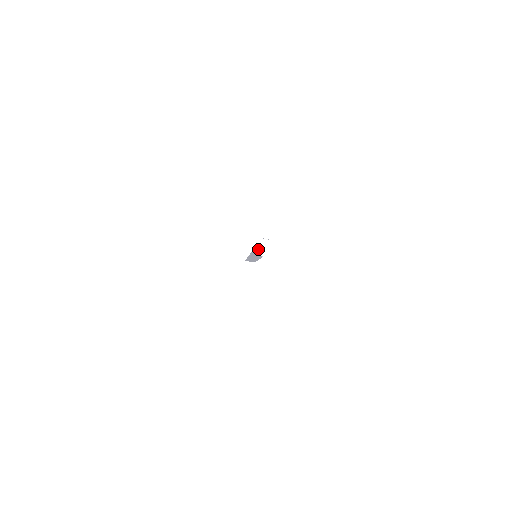
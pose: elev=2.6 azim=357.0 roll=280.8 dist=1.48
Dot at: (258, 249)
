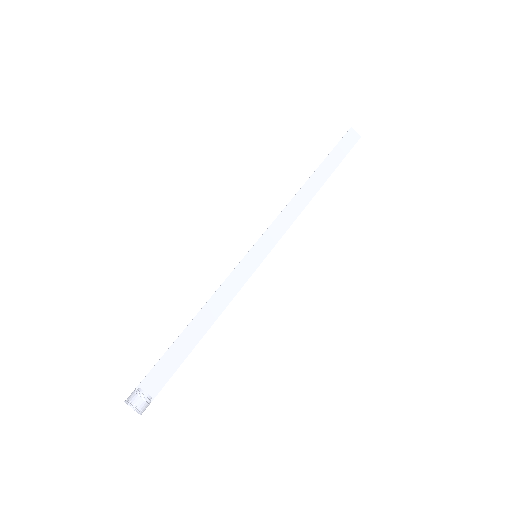
Dot at: (126, 403)
